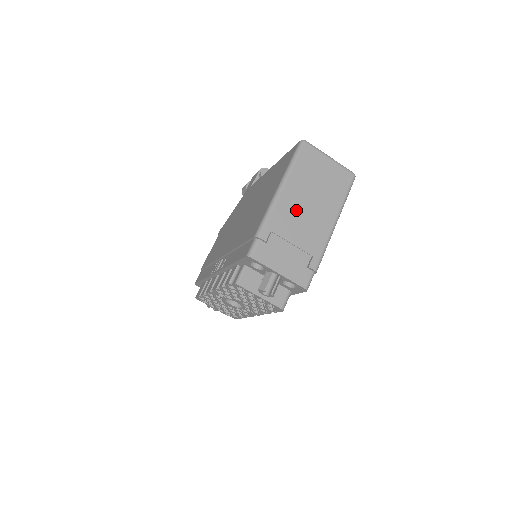
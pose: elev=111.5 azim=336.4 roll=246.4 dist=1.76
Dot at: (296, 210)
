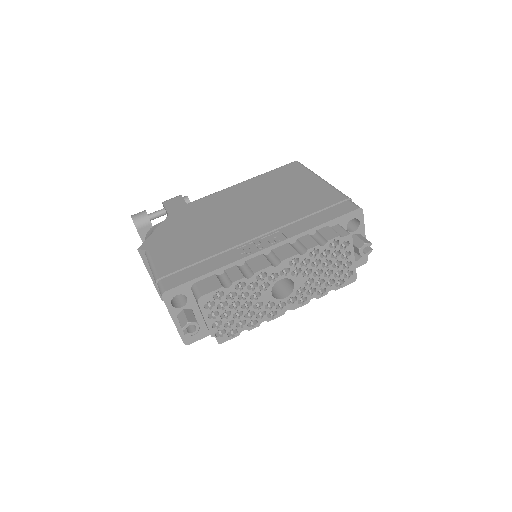
Dot at: occluded
